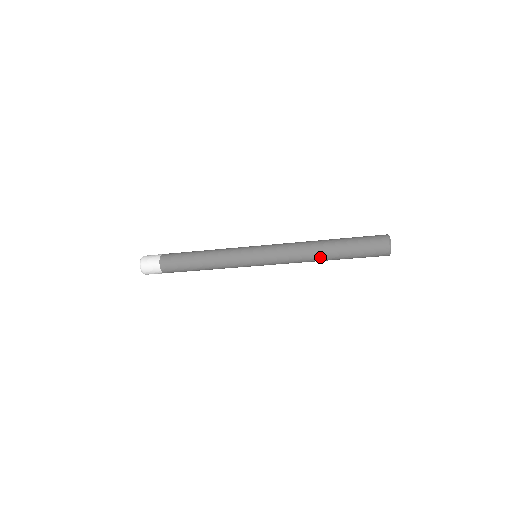
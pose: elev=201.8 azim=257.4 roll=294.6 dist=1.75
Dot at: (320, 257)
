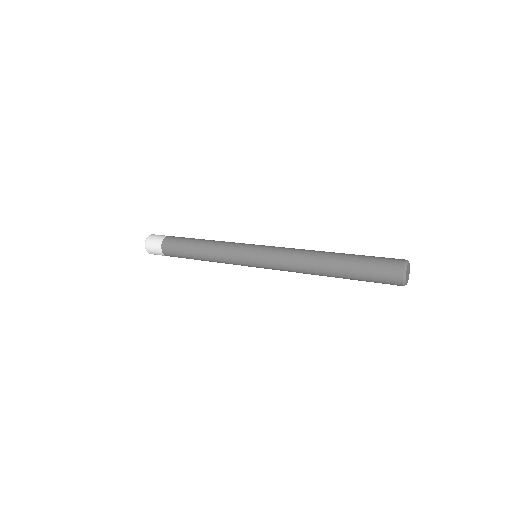
Dot at: occluded
